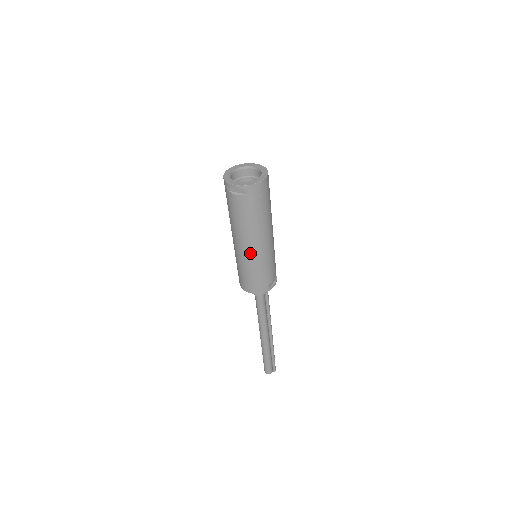
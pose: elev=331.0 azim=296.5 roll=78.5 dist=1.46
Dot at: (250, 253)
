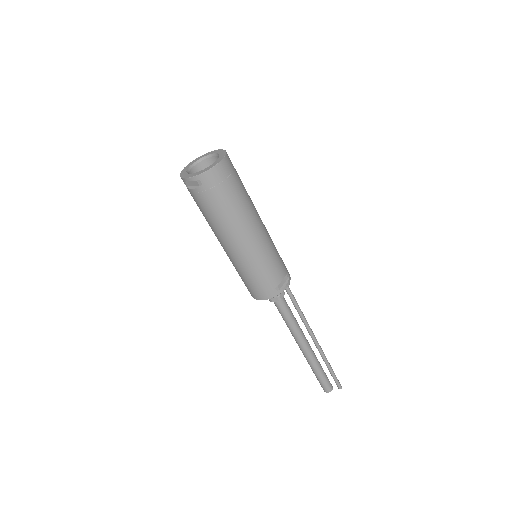
Dot at: (236, 253)
